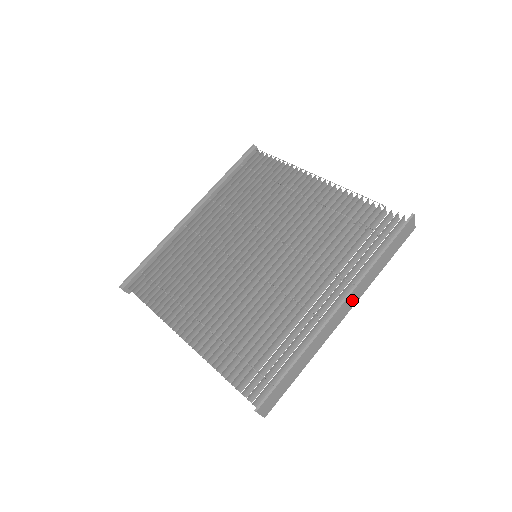
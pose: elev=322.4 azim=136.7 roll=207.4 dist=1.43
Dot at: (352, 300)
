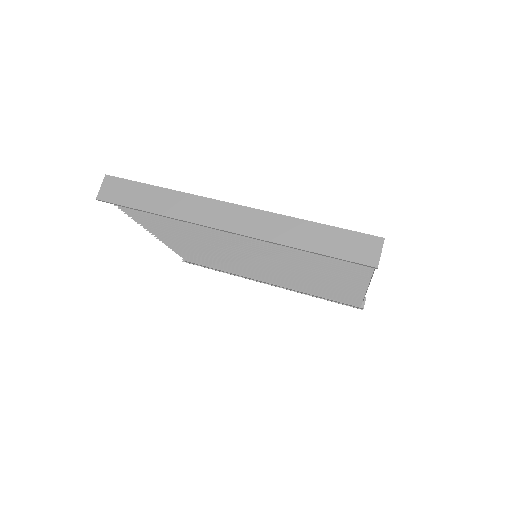
Dot at: (248, 223)
